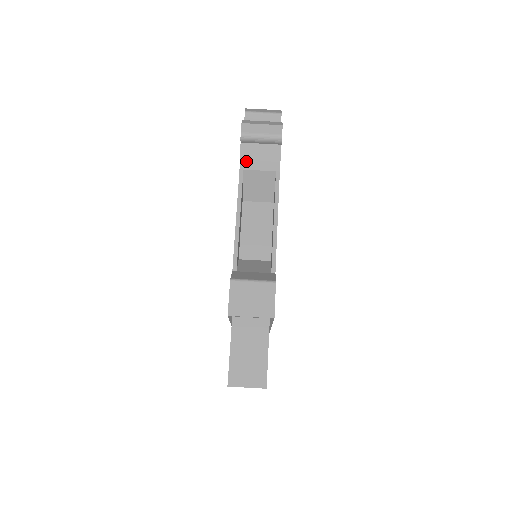
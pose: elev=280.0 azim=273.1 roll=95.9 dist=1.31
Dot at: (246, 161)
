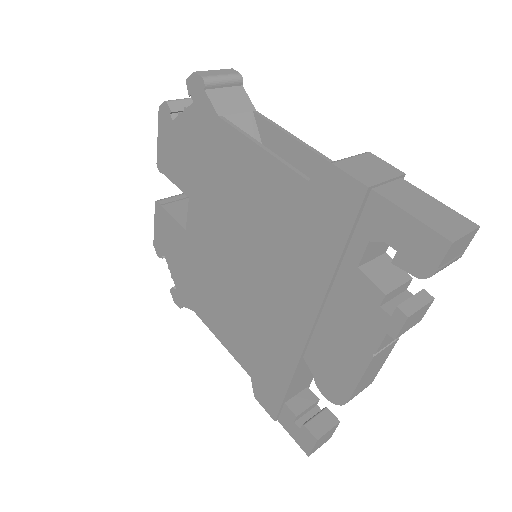
Dot at: (220, 107)
